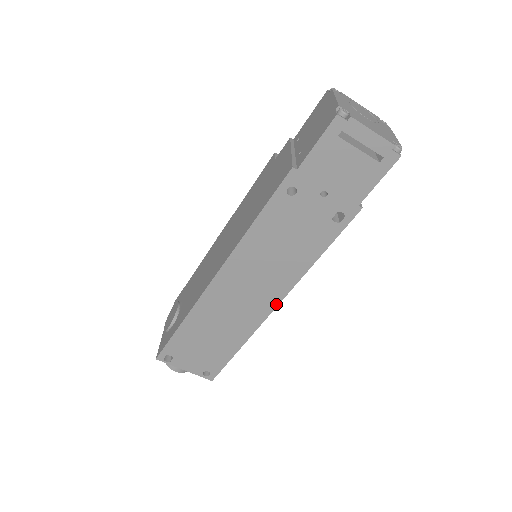
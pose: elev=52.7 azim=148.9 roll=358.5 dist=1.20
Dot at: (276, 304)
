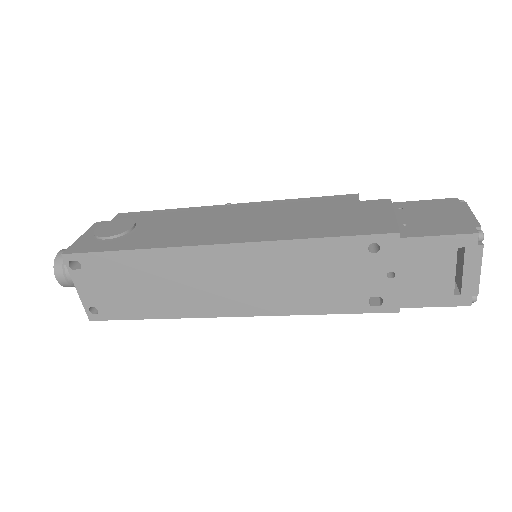
Dot at: (238, 314)
